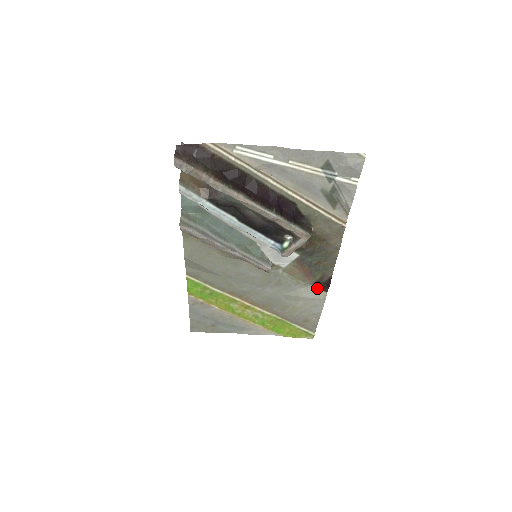
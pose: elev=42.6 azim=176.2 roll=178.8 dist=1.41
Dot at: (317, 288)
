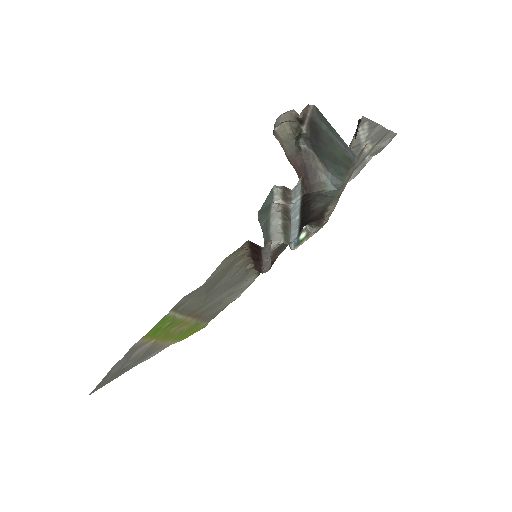
Dot at: (257, 274)
